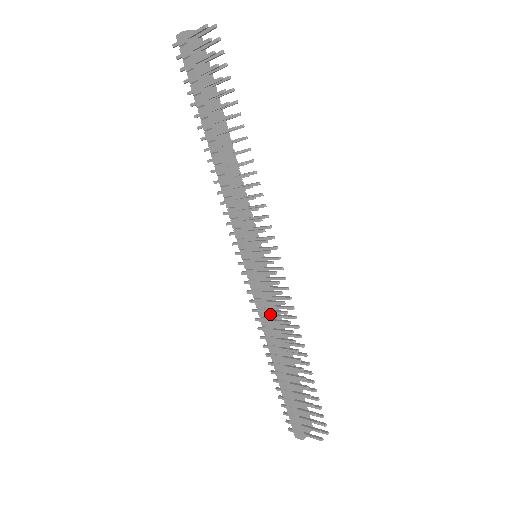
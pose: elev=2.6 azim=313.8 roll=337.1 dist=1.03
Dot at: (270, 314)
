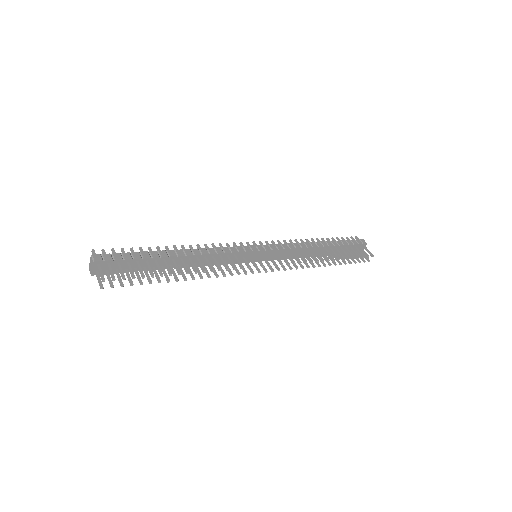
Dot at: (291, 256)
